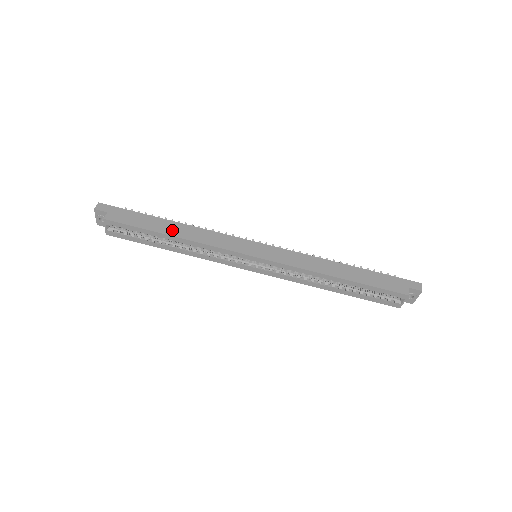
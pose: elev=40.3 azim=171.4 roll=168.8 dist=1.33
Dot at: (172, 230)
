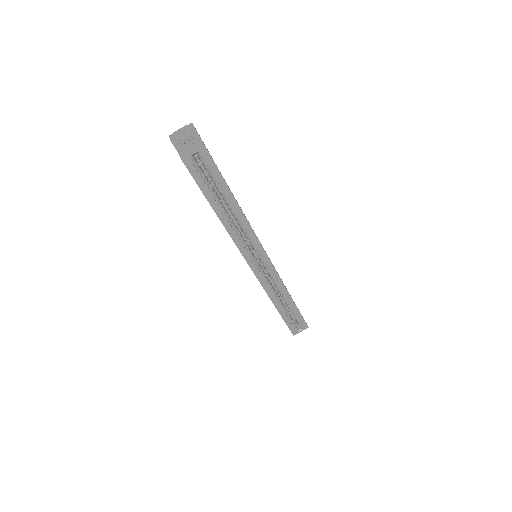
Dot at: occluded
